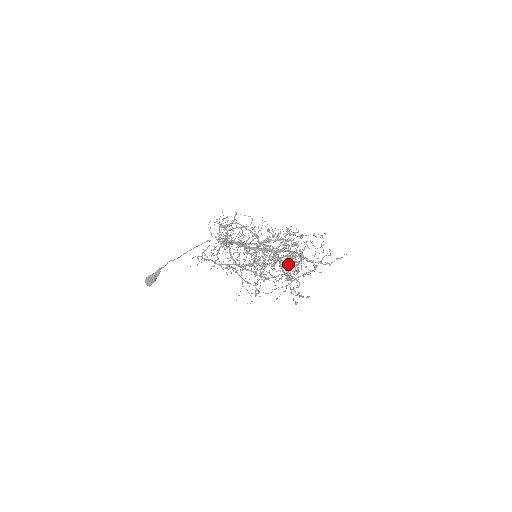
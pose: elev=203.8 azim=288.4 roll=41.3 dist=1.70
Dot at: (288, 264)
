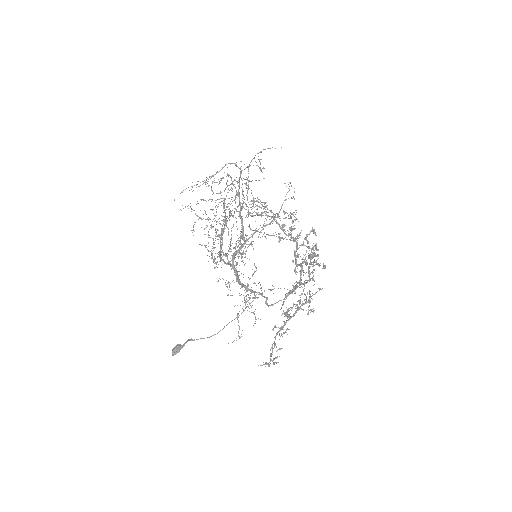
Dot at: occluded
